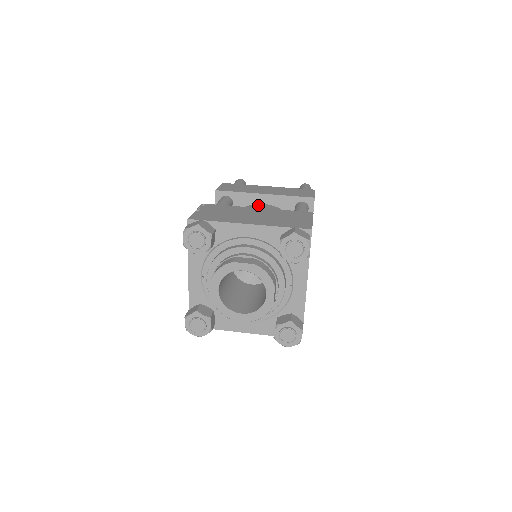
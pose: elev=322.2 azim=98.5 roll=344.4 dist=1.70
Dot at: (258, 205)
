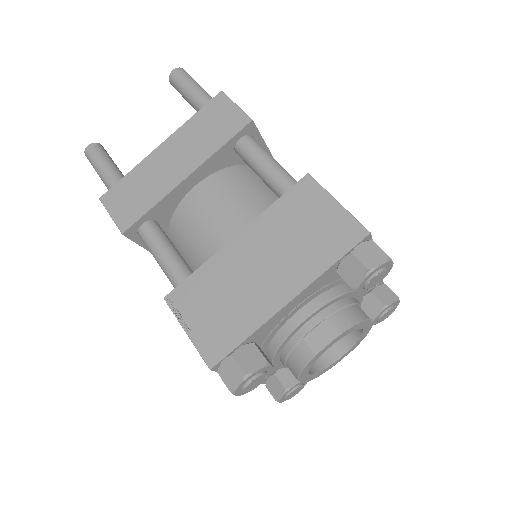
Dot at: (194, 198)
